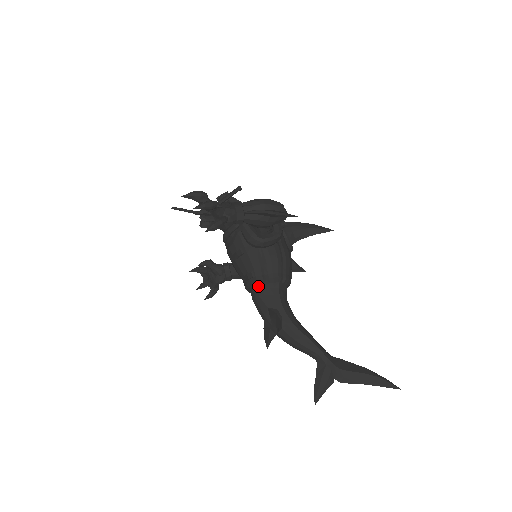
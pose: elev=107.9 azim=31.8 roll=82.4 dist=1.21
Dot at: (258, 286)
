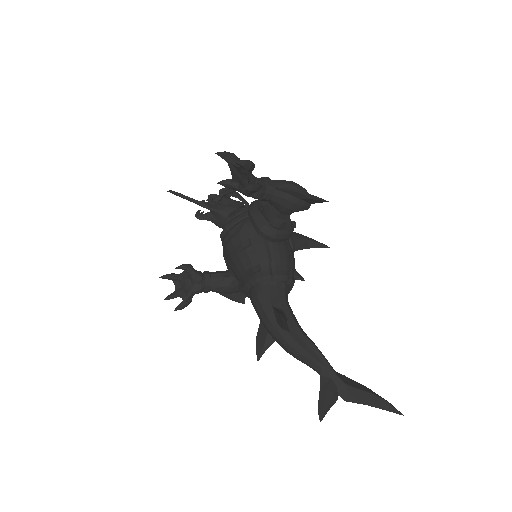
Dot at: (262, 282)
